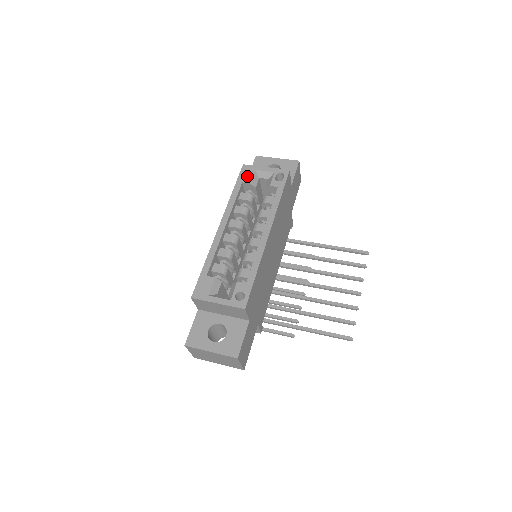
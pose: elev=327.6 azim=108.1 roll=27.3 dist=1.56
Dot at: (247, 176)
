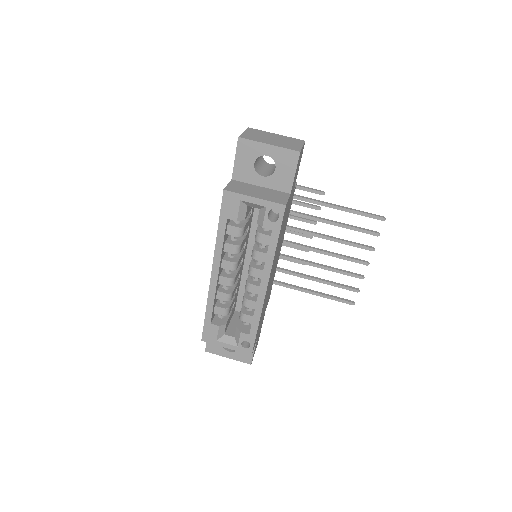
Dot at: (232, 210)
